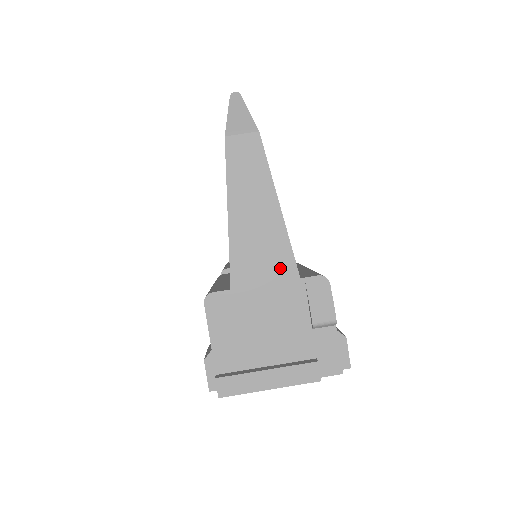
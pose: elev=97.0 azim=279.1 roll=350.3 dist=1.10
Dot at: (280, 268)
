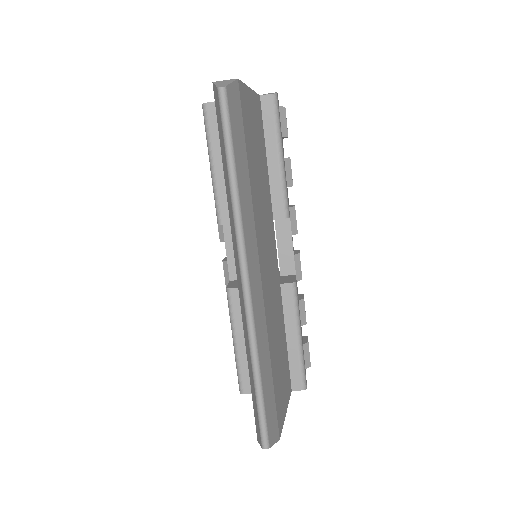
Dot at: occluded
